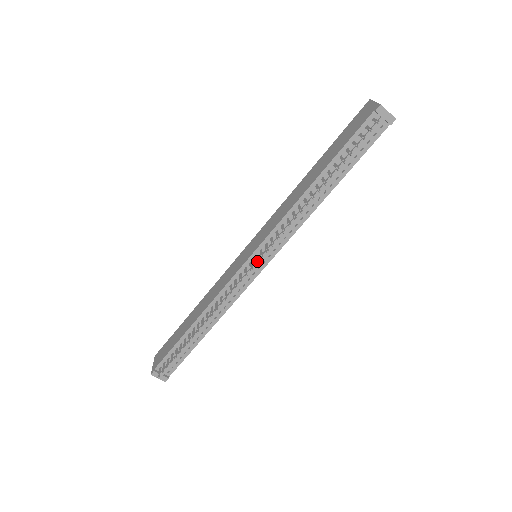
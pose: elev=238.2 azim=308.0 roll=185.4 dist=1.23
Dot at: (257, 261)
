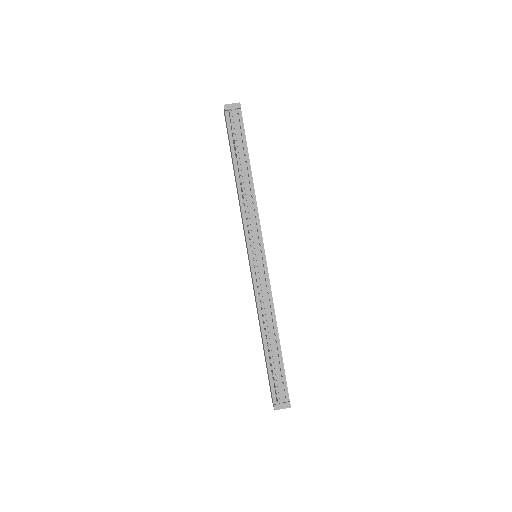
Dot at: (252, 252)
